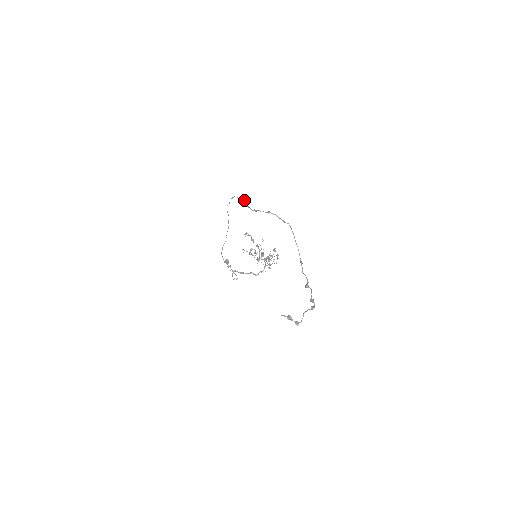
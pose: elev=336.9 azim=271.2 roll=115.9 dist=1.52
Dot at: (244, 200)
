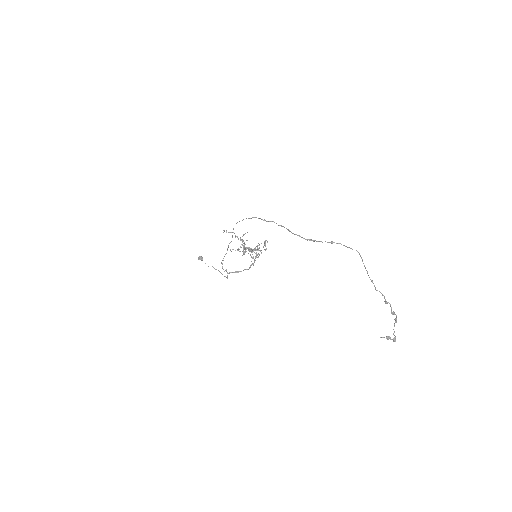
Dot at: (283, 226)
